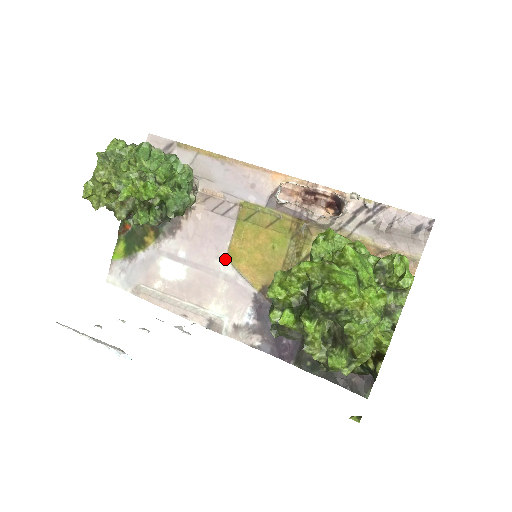
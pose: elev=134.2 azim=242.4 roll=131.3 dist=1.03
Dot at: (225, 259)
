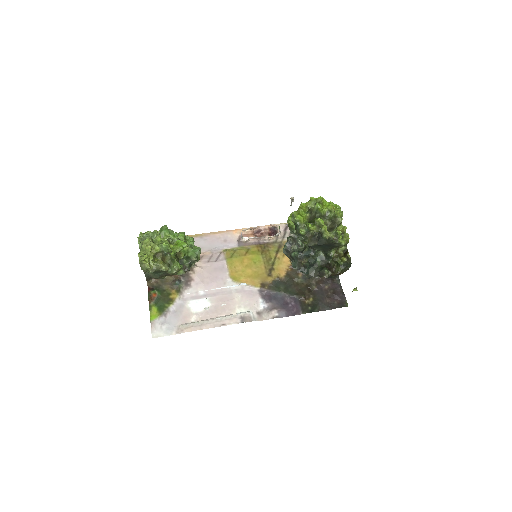
Dot at: (230, 282)
